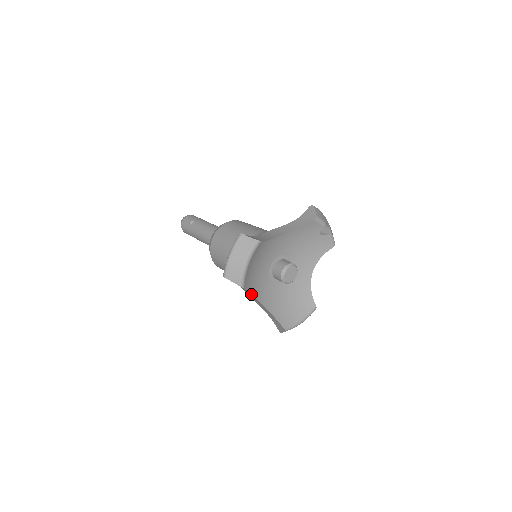
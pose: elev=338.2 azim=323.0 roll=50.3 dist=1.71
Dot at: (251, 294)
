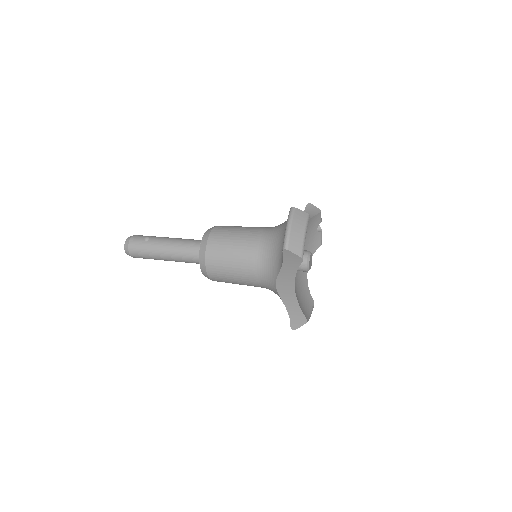
Dot at: (293, 276)
